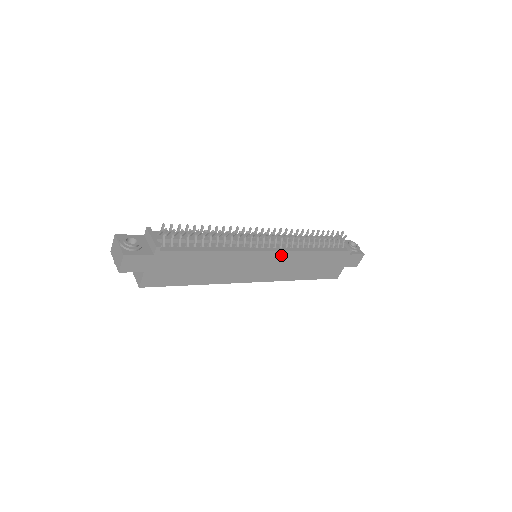
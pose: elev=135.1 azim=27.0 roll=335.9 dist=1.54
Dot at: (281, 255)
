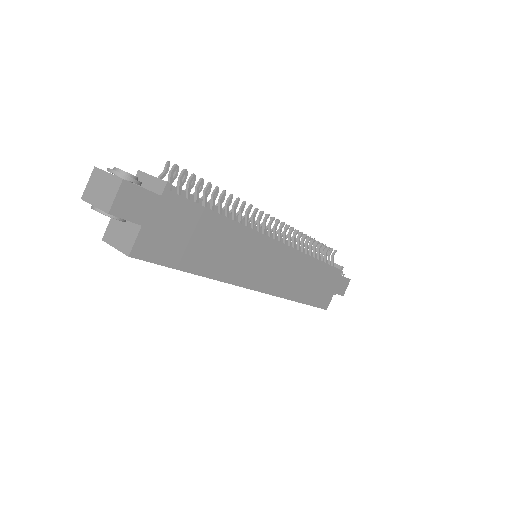
Dot at: (288, 253)
